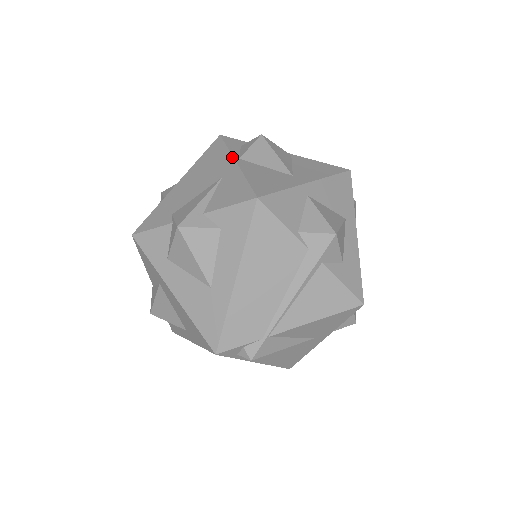
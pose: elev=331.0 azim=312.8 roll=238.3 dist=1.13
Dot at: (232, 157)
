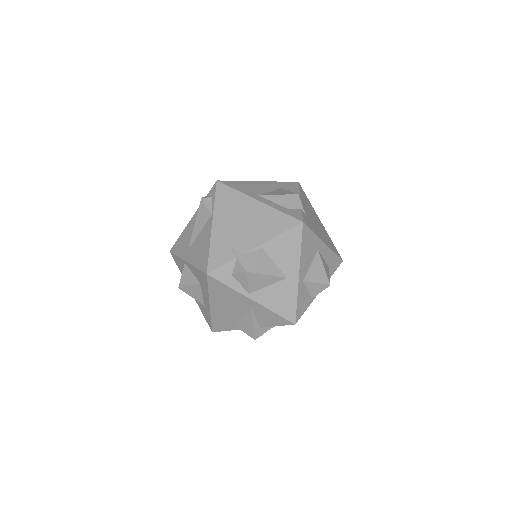
Dot at: (244, 296)
